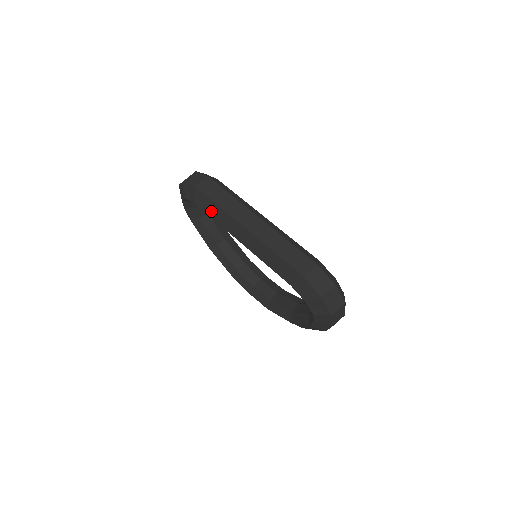
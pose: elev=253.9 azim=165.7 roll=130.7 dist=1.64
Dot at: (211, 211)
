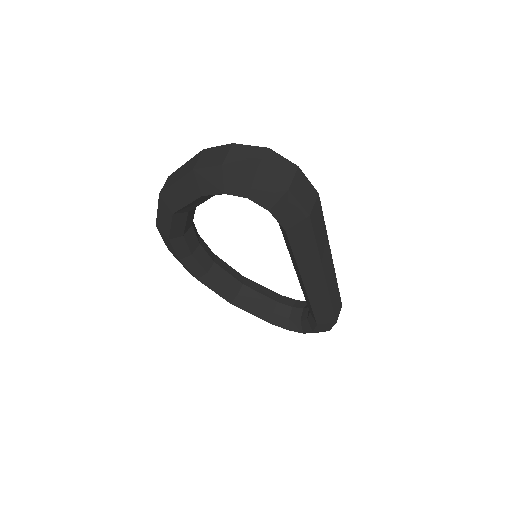
Dot at: (302, 249)
